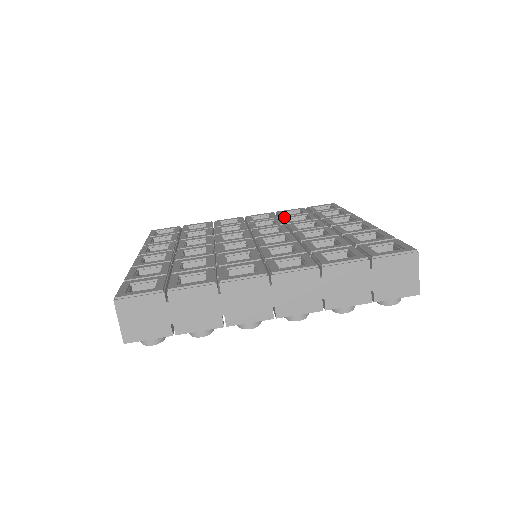
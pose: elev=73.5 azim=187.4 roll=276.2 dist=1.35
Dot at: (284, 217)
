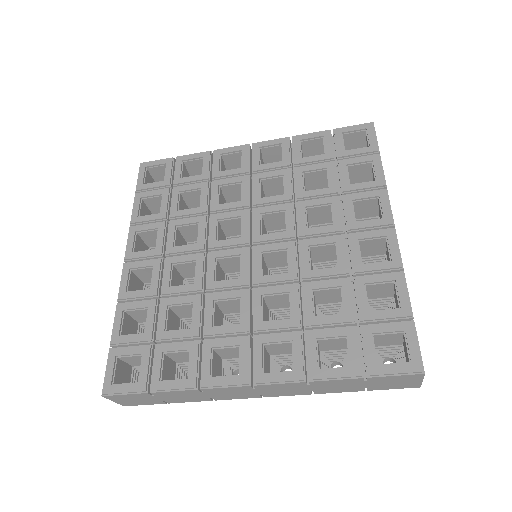
Dot at: (298, 169)
